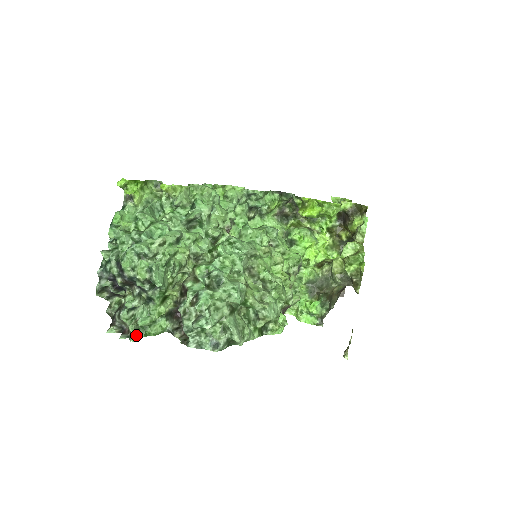
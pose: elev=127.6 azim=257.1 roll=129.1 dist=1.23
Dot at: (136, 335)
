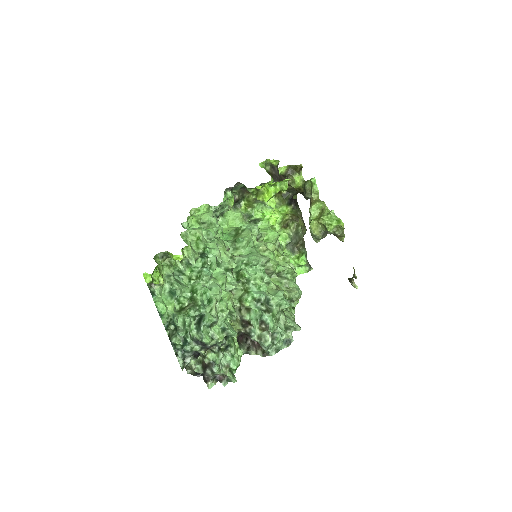
Dot at: (233, 376)
